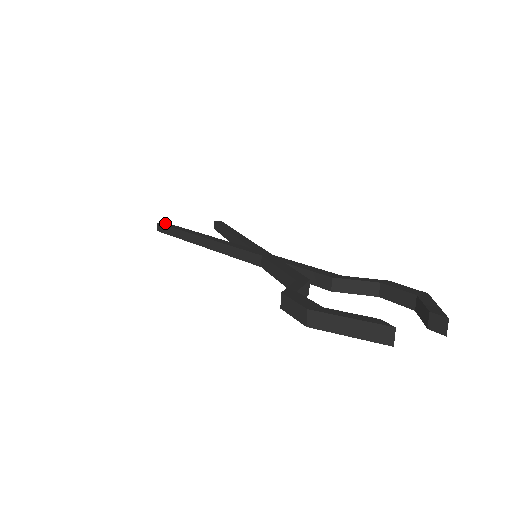
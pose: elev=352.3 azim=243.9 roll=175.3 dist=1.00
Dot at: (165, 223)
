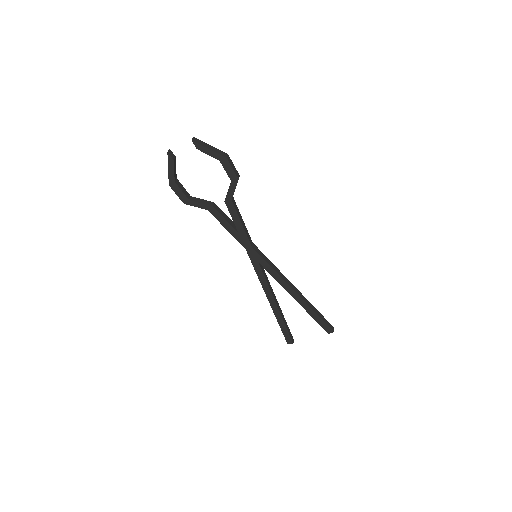
Dot at: occluded
